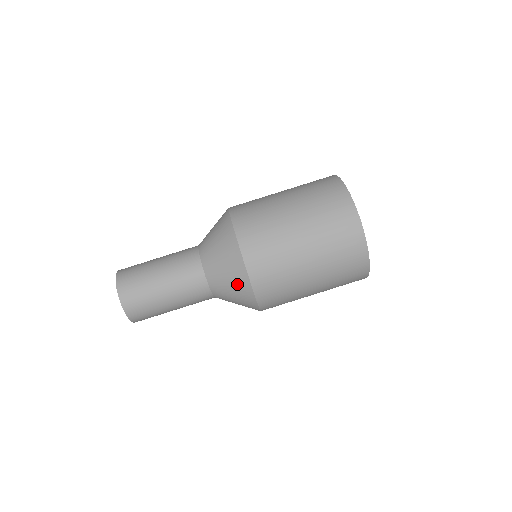
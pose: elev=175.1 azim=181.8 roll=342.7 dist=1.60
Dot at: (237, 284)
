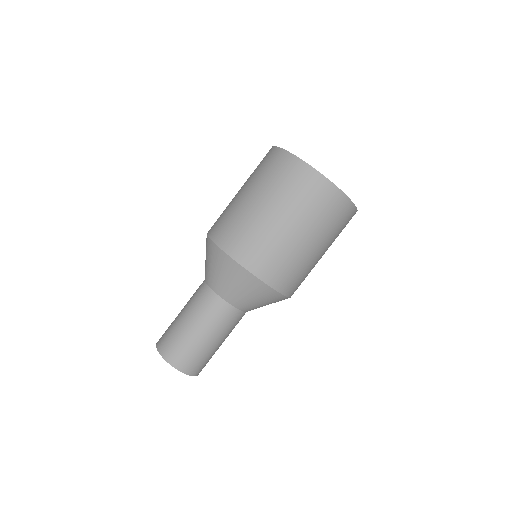
Dot at: (238, 279)
